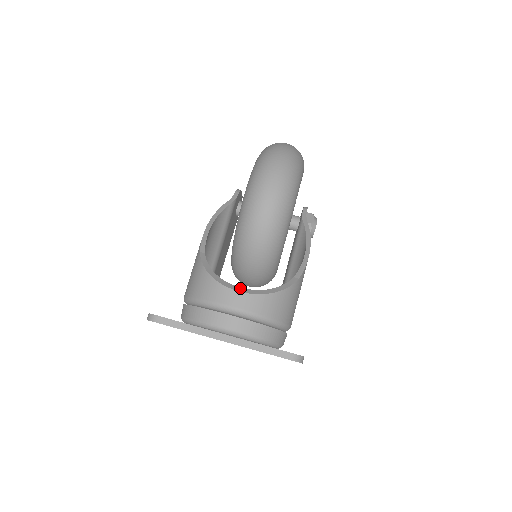
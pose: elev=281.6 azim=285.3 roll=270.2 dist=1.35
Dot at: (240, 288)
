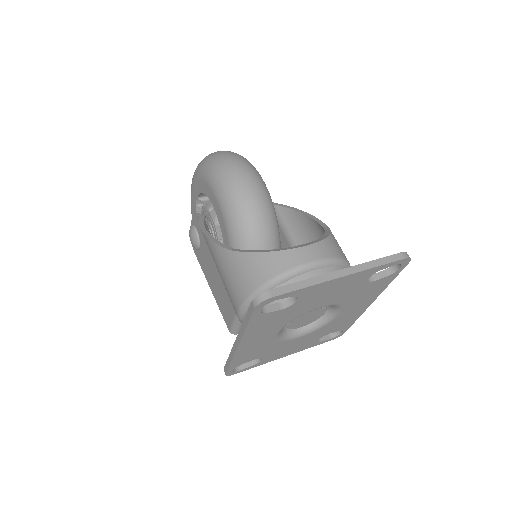
Dot at: (302, 245)
